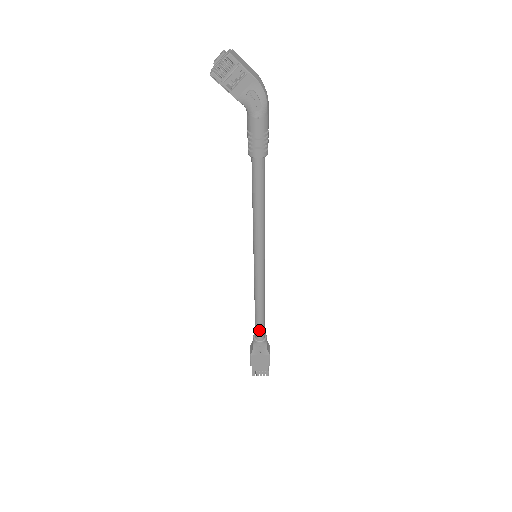
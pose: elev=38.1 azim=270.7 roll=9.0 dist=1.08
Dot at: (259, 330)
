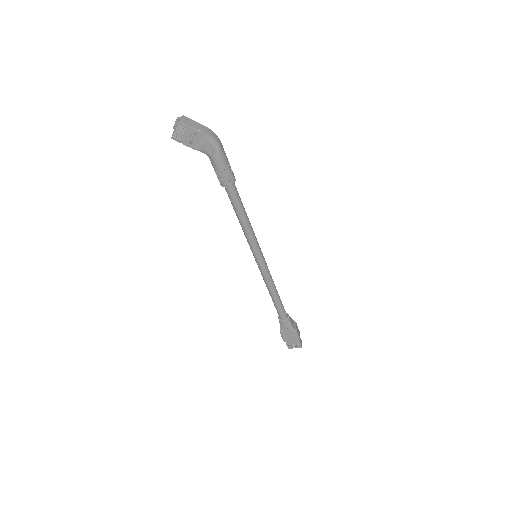
Dot at: (280, 312)
